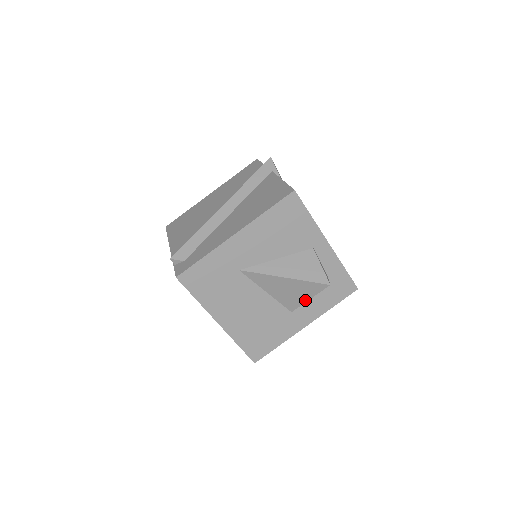
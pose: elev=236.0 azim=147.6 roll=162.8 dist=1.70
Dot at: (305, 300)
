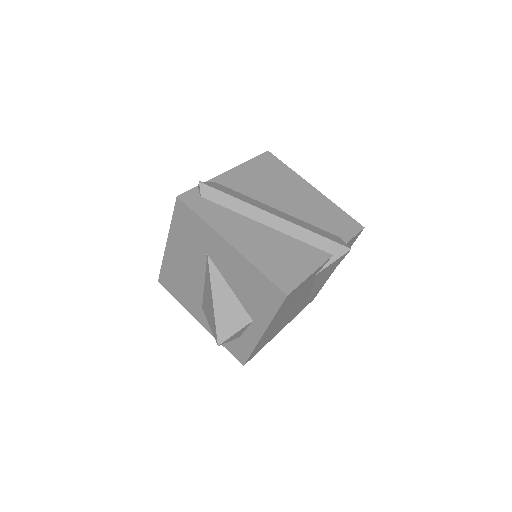
Dot at: (209, 321)
